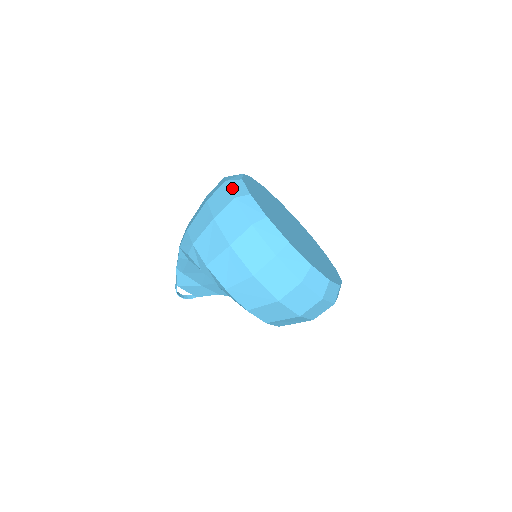
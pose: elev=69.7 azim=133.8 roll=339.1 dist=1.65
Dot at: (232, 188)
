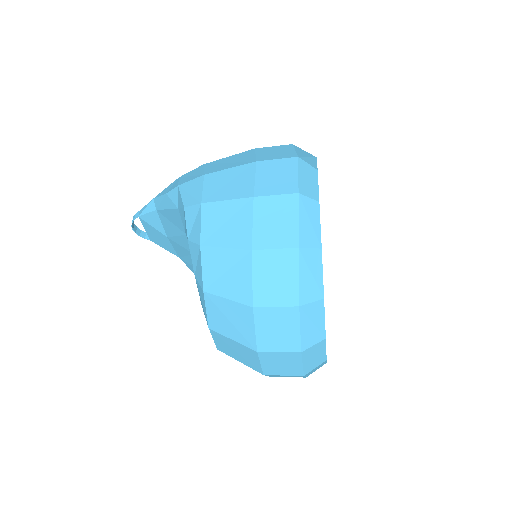
Dot at: (302, 175)
